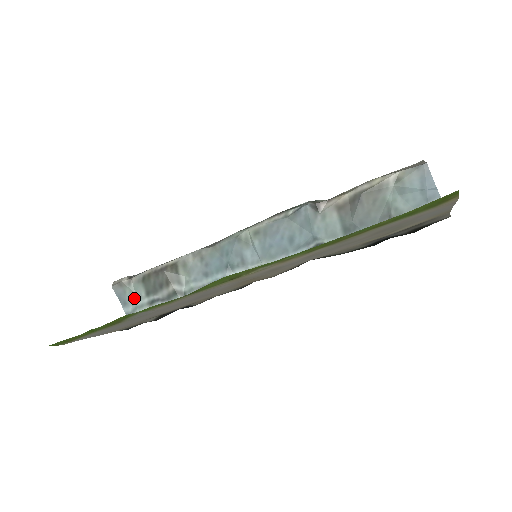
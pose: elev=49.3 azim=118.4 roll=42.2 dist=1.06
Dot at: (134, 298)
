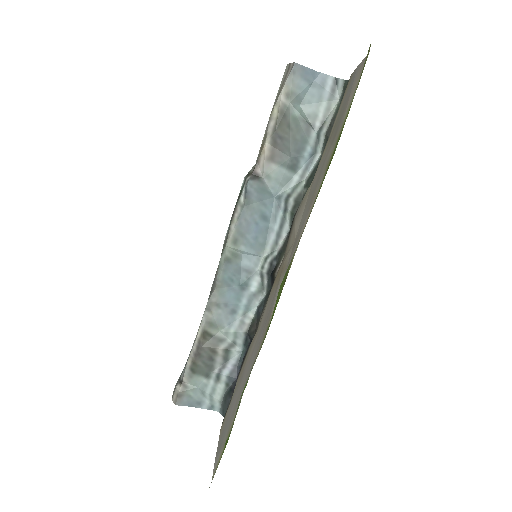
Dot at: (201, 392)
